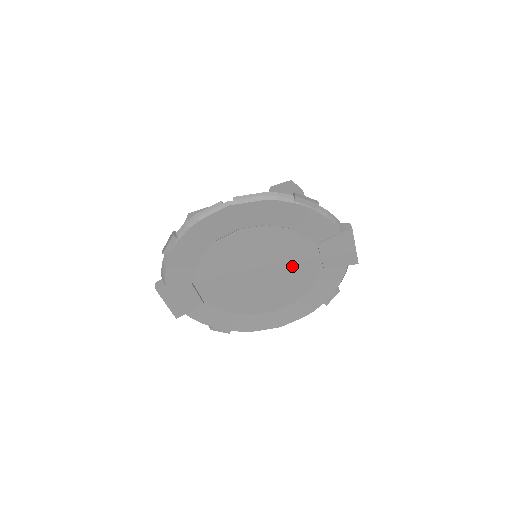
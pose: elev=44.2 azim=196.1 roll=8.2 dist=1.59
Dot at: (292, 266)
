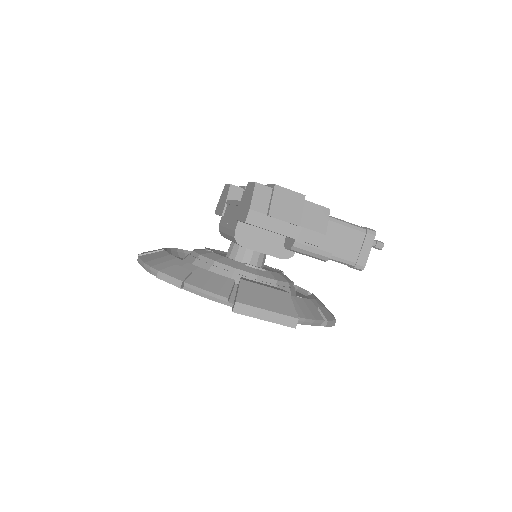
Dot at: occluded
